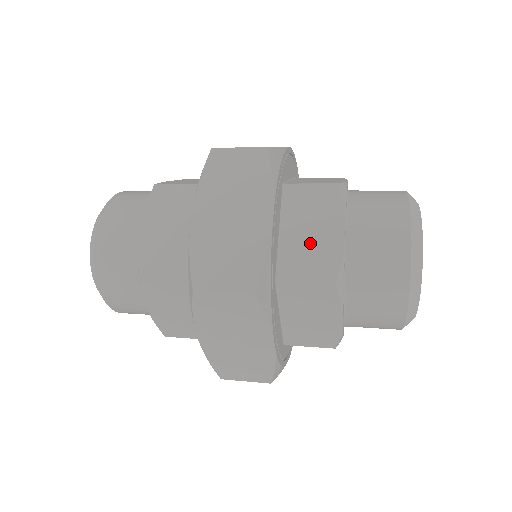
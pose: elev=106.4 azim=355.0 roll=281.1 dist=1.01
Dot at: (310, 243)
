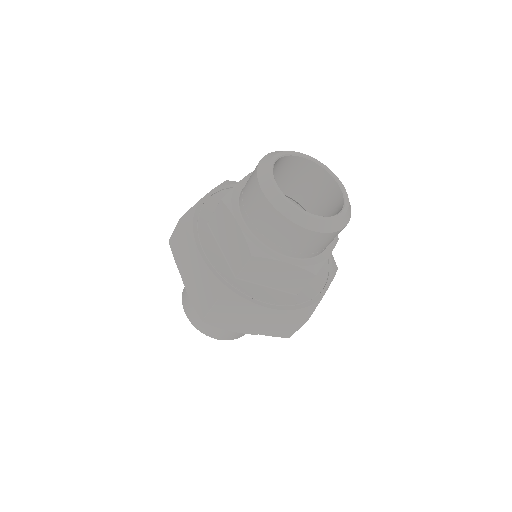
Dot at: (232, 244)
